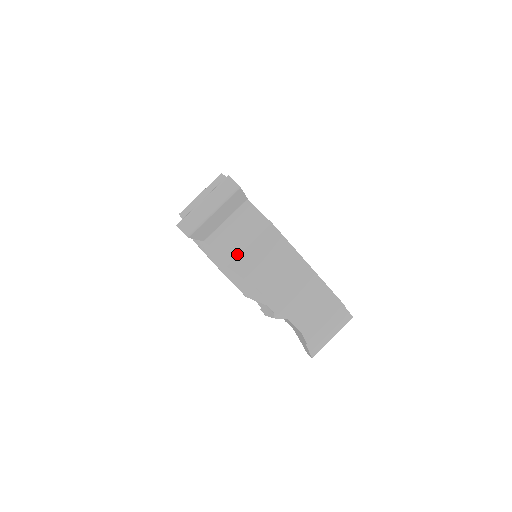
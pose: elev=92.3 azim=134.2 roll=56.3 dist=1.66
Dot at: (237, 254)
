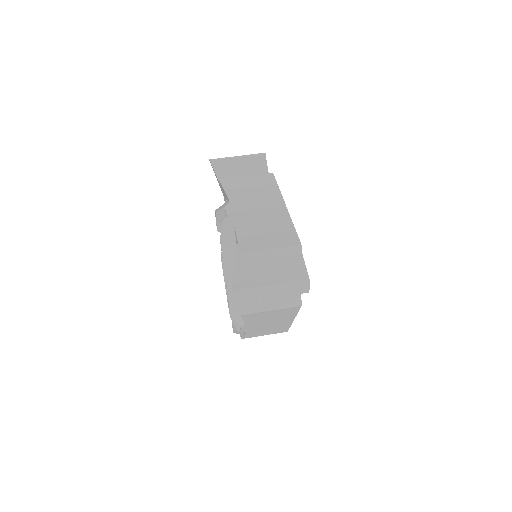
Dot at: (233, 178)
